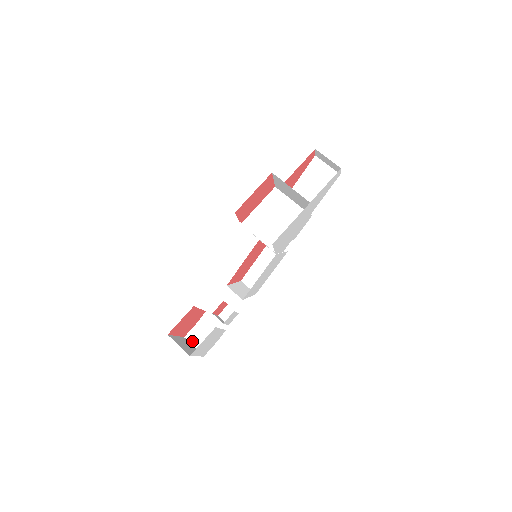
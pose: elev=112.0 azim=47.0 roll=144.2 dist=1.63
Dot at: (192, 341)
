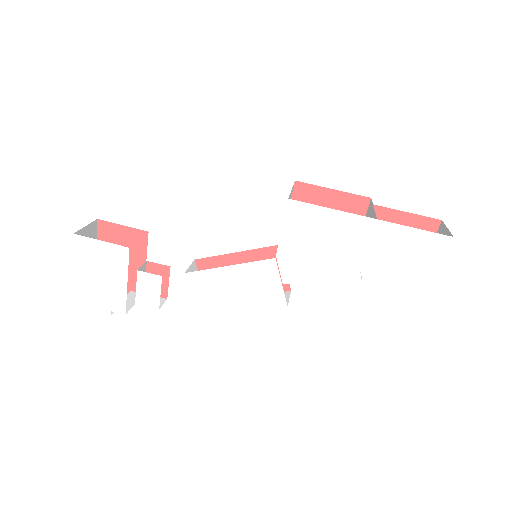
Dot at: occluded
